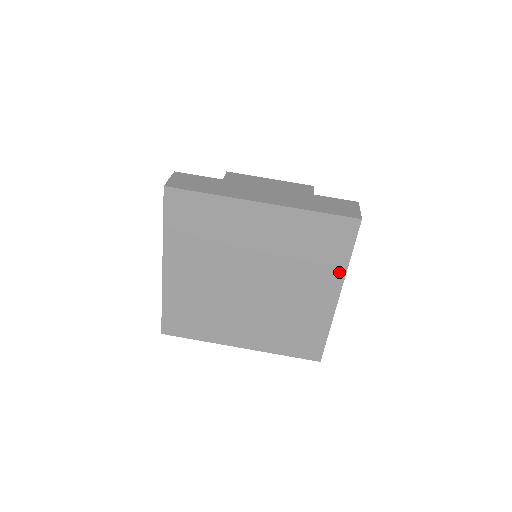
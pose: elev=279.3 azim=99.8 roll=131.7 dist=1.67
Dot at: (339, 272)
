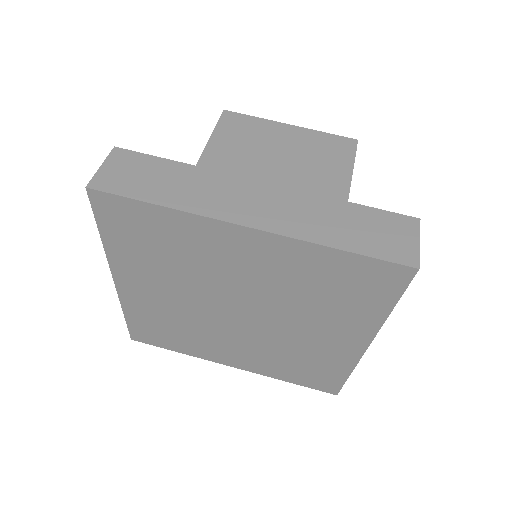
Dot at: (371, 322)
